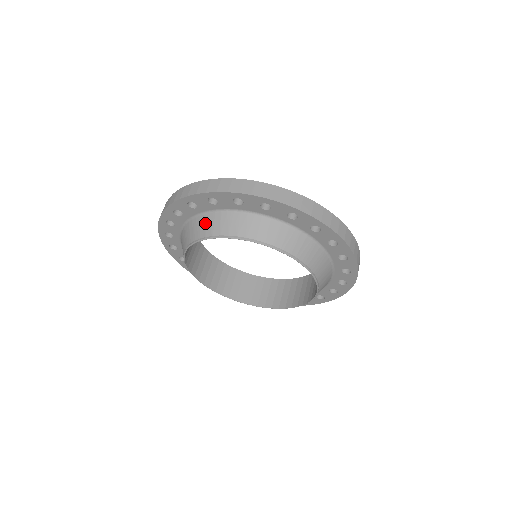
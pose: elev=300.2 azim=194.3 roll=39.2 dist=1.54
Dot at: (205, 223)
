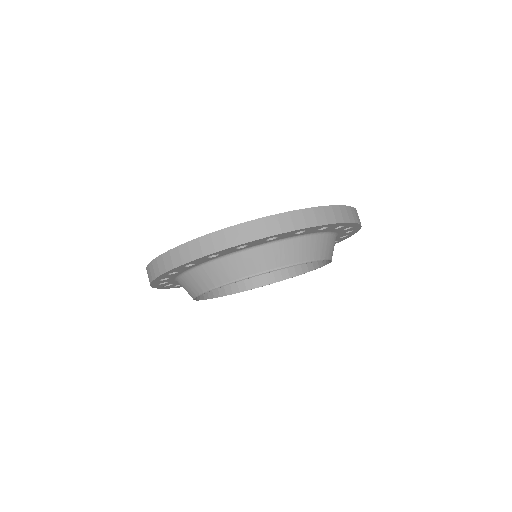
Dot at: (186, 284)
